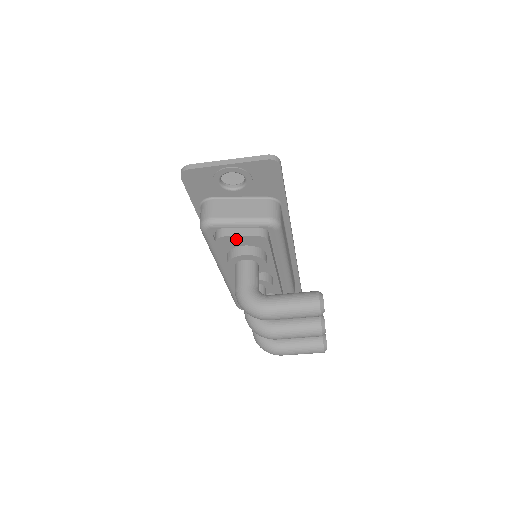
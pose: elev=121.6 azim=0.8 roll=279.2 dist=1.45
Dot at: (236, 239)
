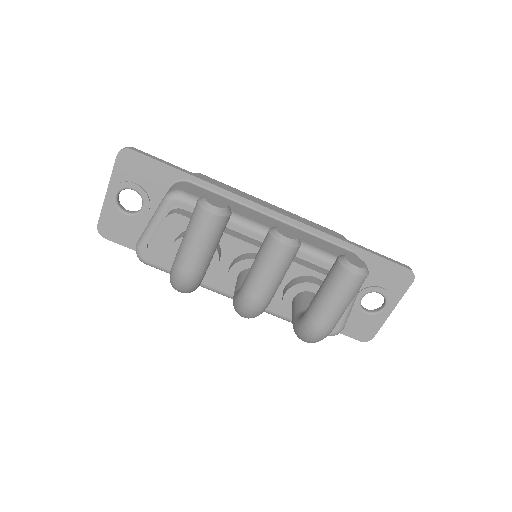
Dot at: (159, 241)
